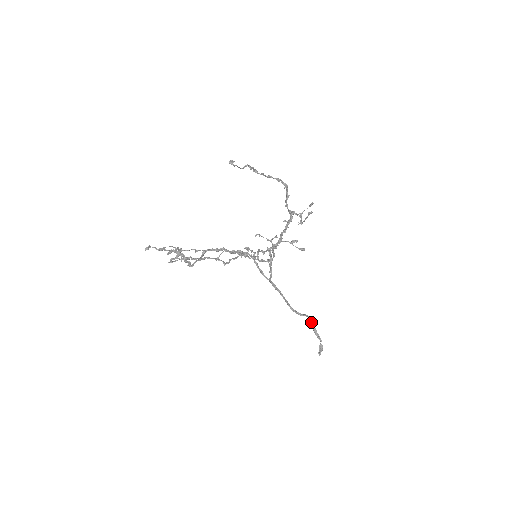
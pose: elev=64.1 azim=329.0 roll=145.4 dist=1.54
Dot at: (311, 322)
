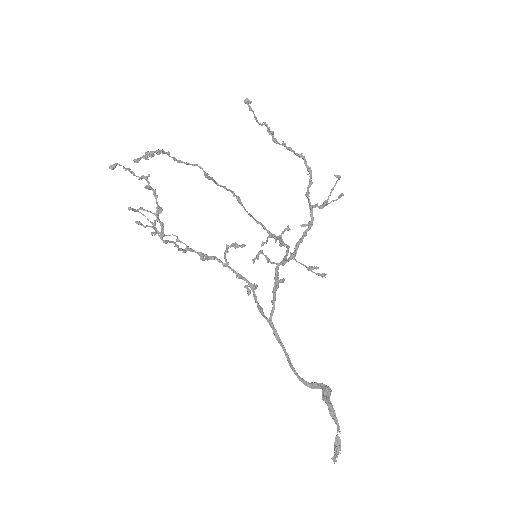
Dot at: (325, 392)
